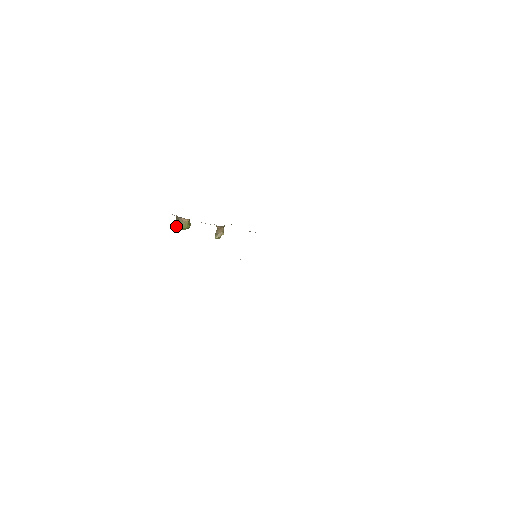
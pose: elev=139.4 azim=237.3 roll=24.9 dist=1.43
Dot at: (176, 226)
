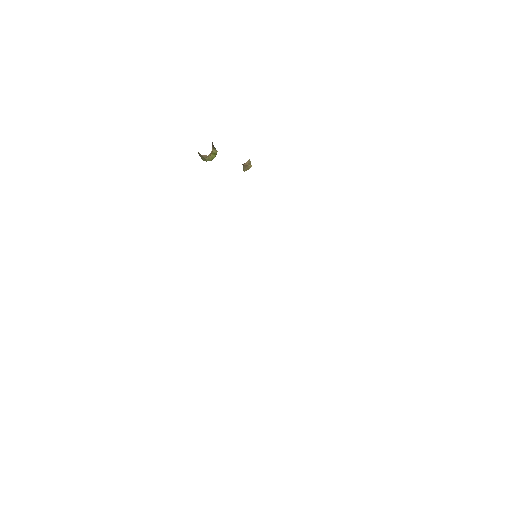
Dot at: (201, 158)
